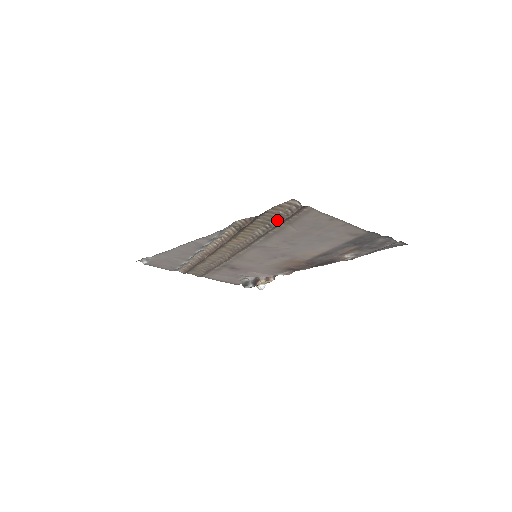
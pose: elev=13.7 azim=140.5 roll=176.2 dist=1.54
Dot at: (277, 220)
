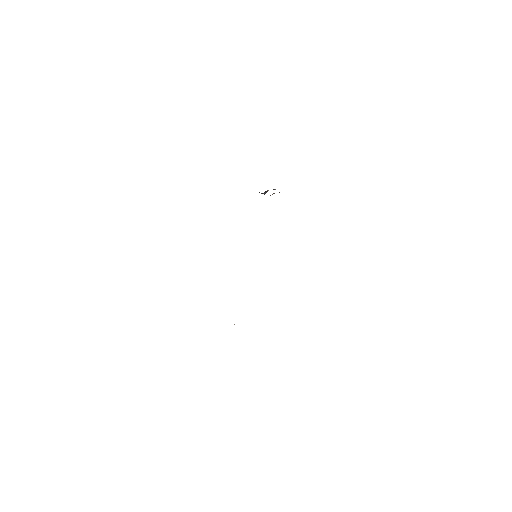
Dot at: occluded
